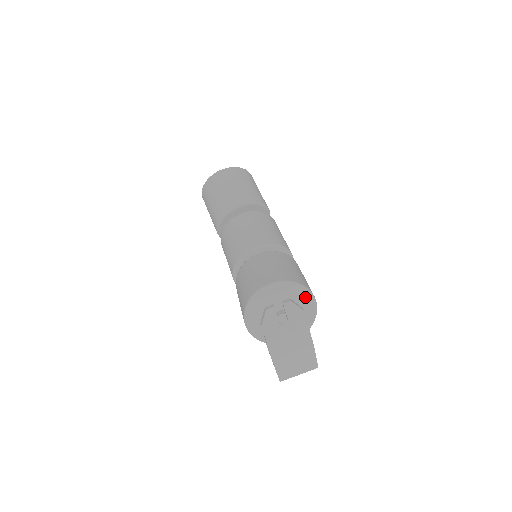
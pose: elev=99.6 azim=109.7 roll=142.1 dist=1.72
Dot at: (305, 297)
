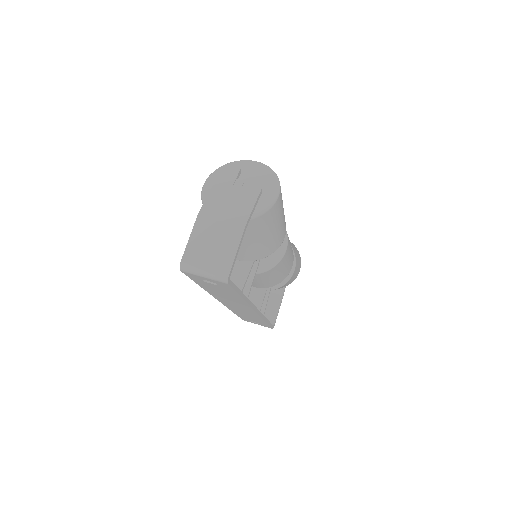
Dot at: (272, 184)
